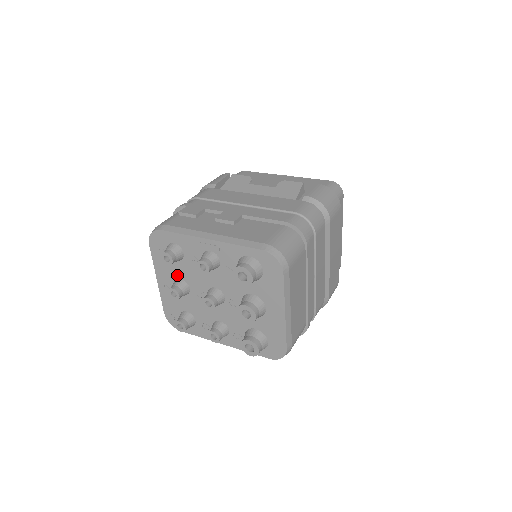
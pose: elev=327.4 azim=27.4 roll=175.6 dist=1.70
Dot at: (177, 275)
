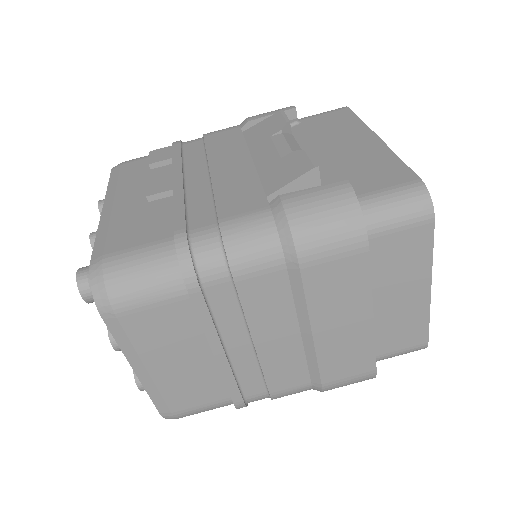
Dot at: occluded
